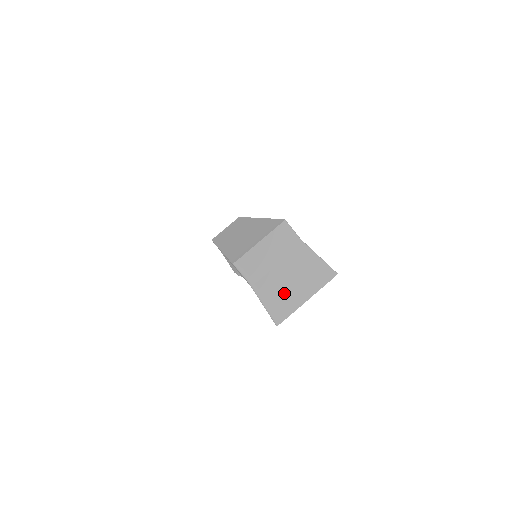
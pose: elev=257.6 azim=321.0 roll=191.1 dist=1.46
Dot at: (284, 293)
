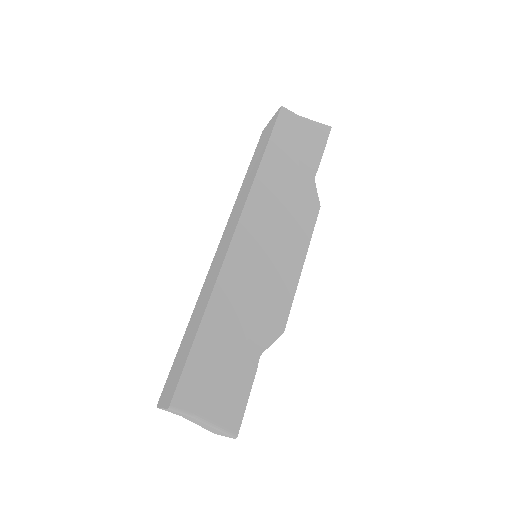
Dot at: (204, 427)
